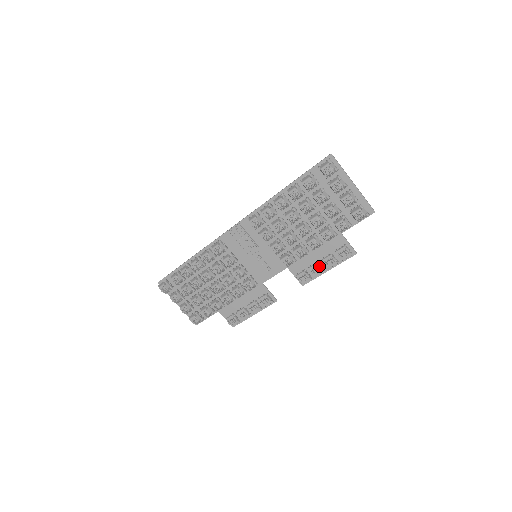
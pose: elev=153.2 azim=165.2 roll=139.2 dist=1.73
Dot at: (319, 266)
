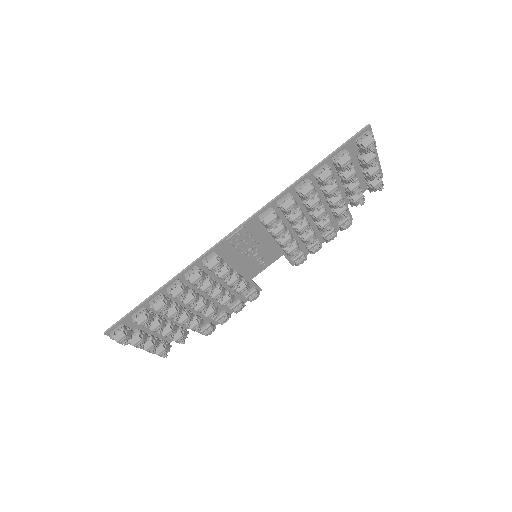
Dot at: (320, 244)
